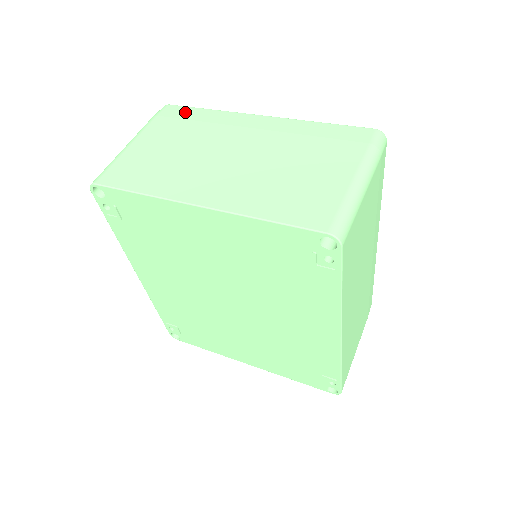
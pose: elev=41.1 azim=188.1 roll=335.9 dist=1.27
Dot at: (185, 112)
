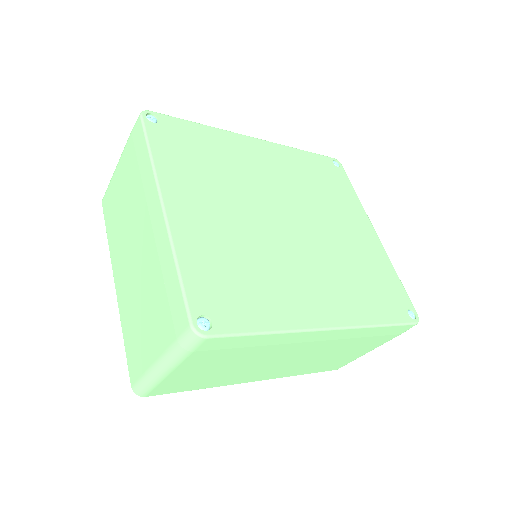
Dot at: (140, 144)
